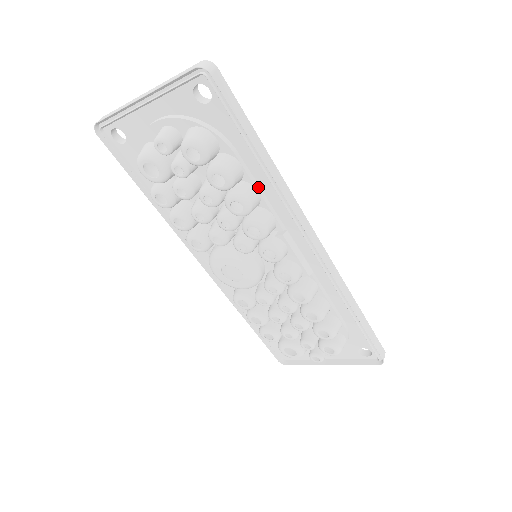
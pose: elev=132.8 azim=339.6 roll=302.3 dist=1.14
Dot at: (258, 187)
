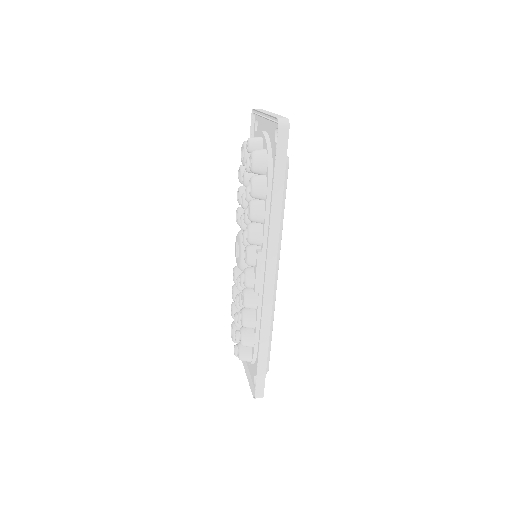
Dot at: (268, 213)
